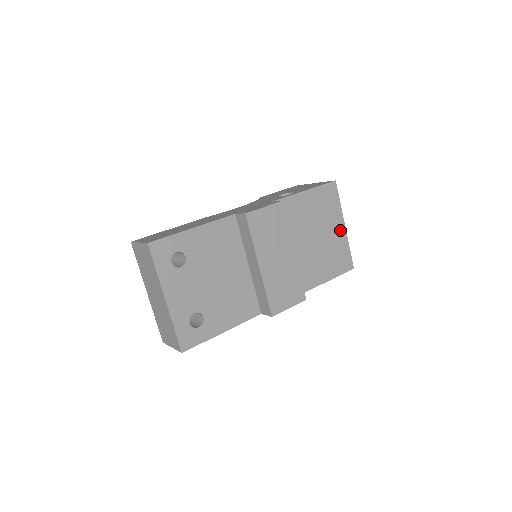
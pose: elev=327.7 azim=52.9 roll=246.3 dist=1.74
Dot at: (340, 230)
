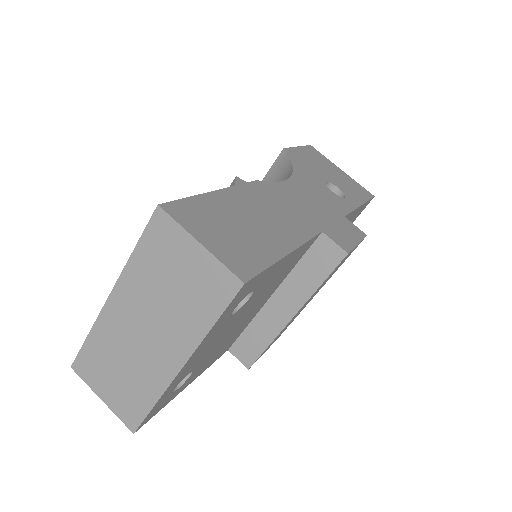
Dot at: occluded
